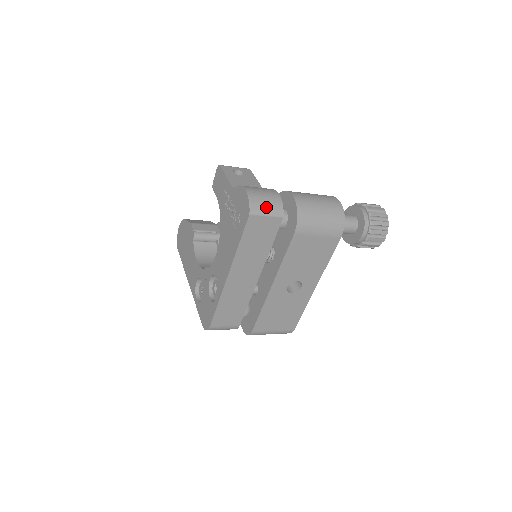
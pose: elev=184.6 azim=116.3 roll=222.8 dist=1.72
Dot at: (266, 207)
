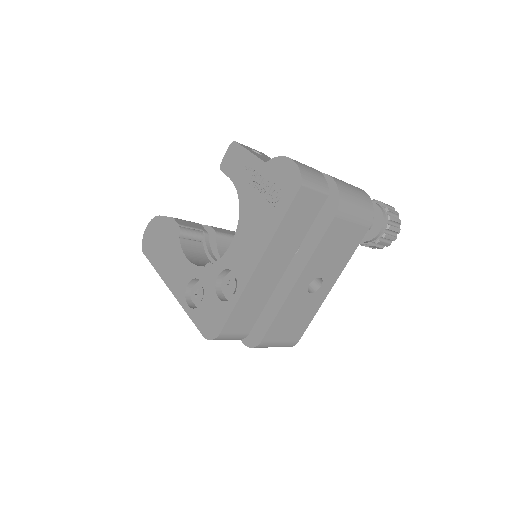
Dot at: (314, 180)
